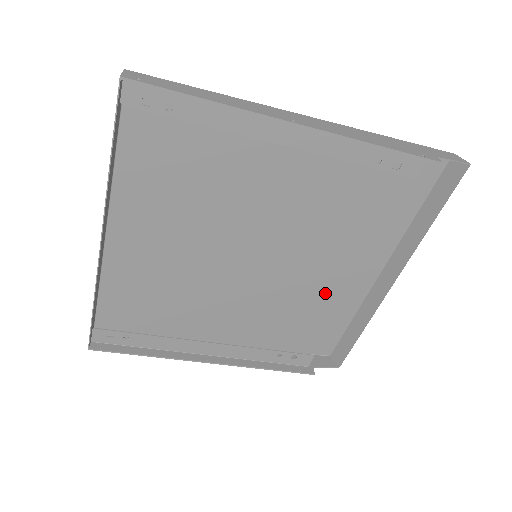
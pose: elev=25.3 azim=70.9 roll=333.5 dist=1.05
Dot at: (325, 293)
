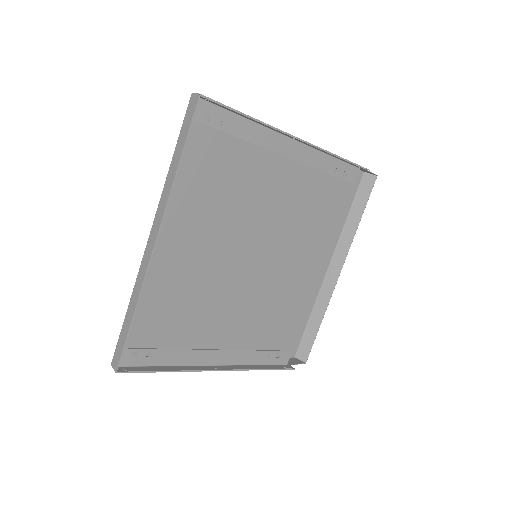
Dot at: (295, 291)
